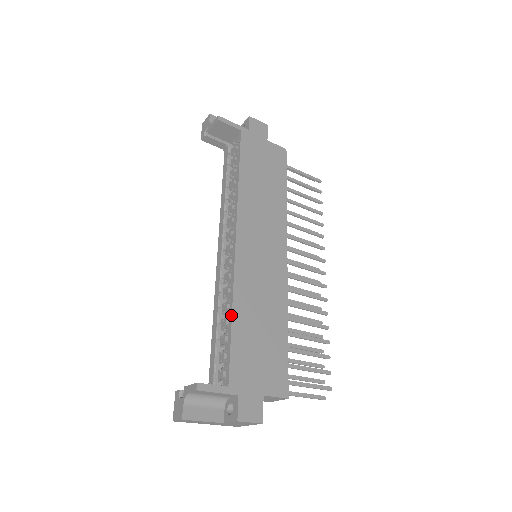
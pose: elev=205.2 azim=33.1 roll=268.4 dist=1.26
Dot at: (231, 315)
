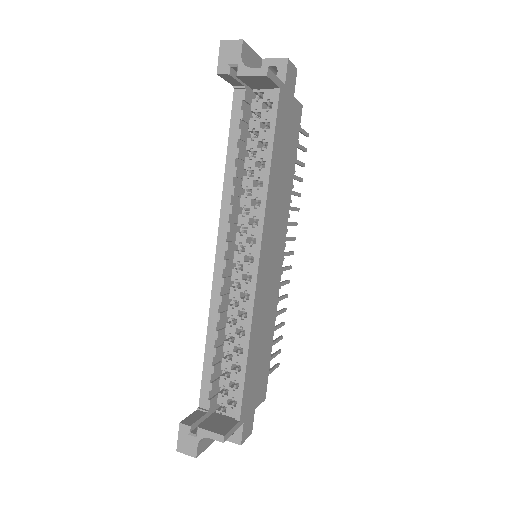
Dot at: (247, 350)
